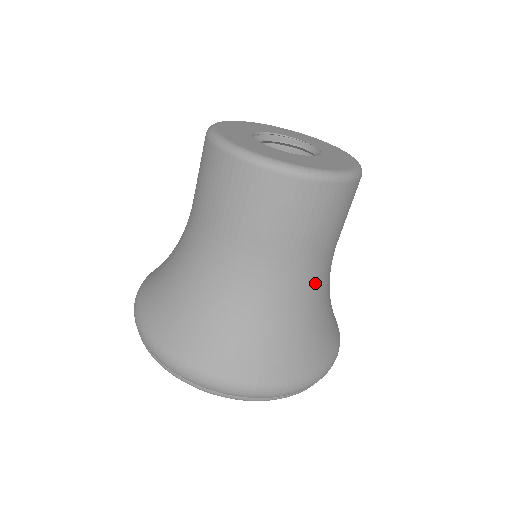
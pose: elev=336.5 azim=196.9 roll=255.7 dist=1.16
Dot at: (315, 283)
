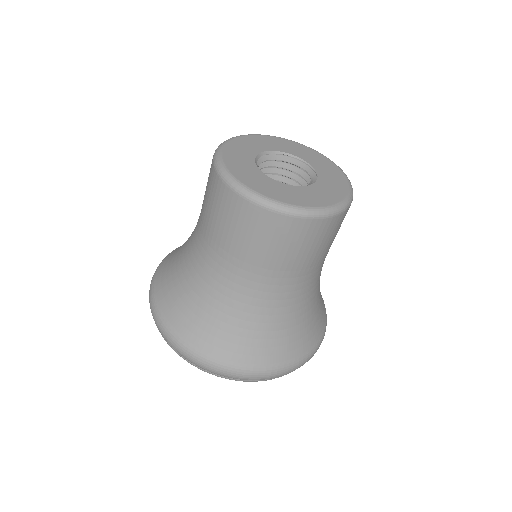
Dot at: (241, 289)
